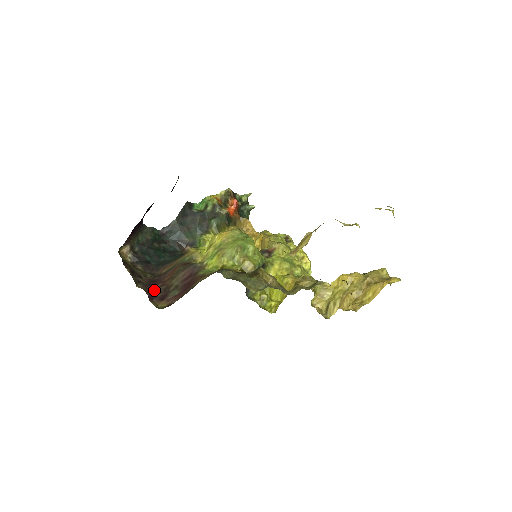
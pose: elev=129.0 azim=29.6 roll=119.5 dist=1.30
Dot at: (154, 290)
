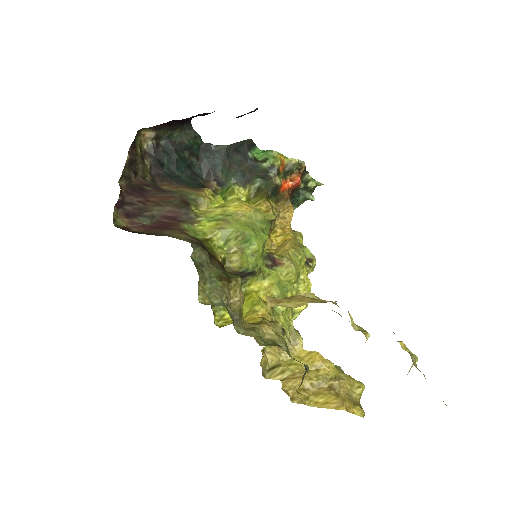
Dot at: (131, 200)
